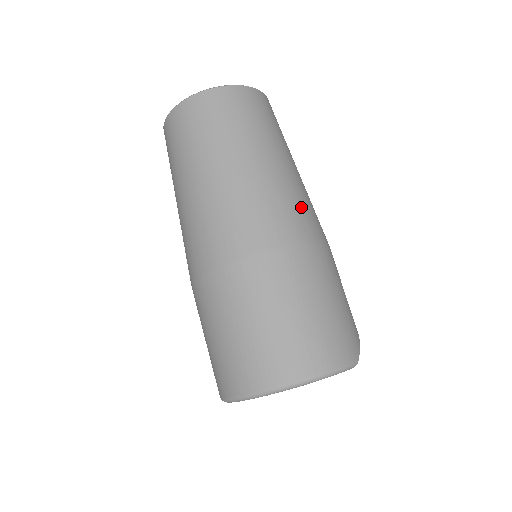
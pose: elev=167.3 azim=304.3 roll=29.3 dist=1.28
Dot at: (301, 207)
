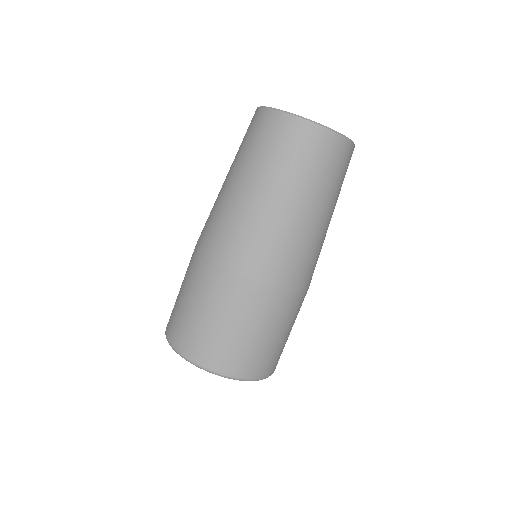
Dot at: occluded
